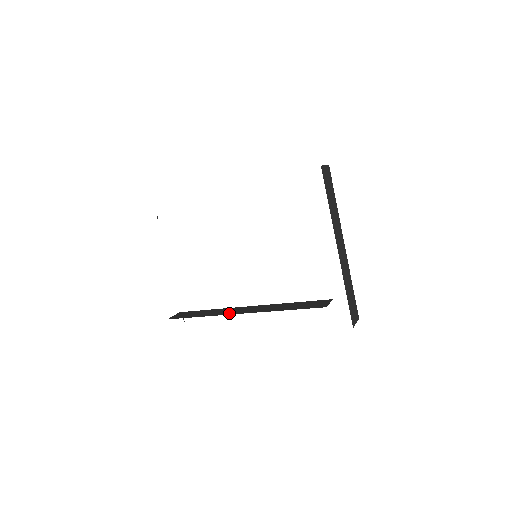
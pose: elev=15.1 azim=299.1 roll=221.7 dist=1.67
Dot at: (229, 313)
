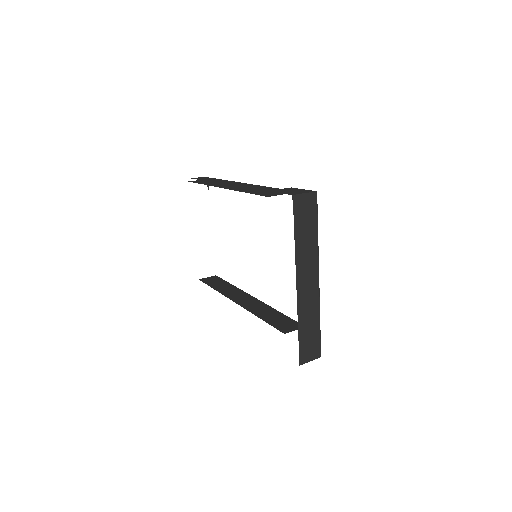
Dot at: (231, 297)
